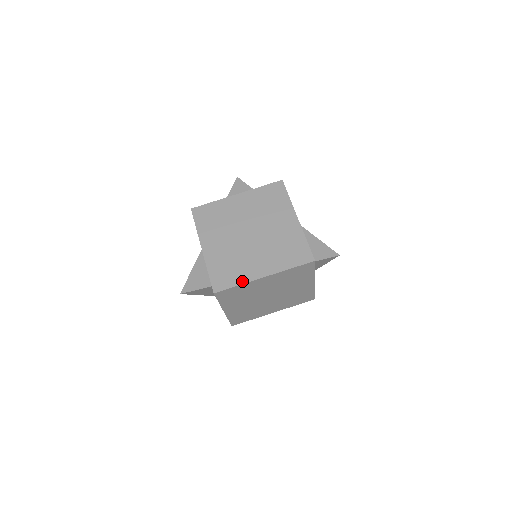
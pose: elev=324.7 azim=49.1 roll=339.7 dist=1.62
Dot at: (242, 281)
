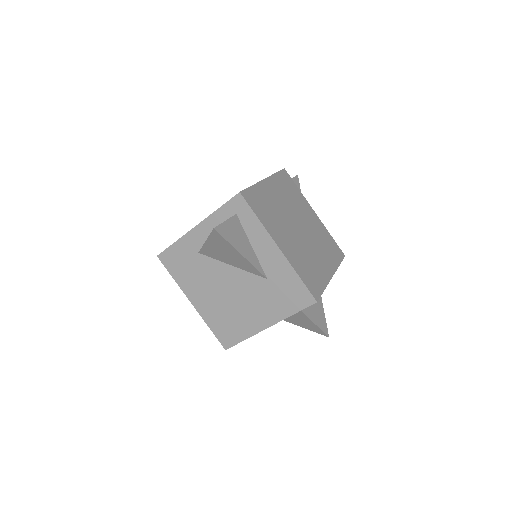
Dot at: occluded
